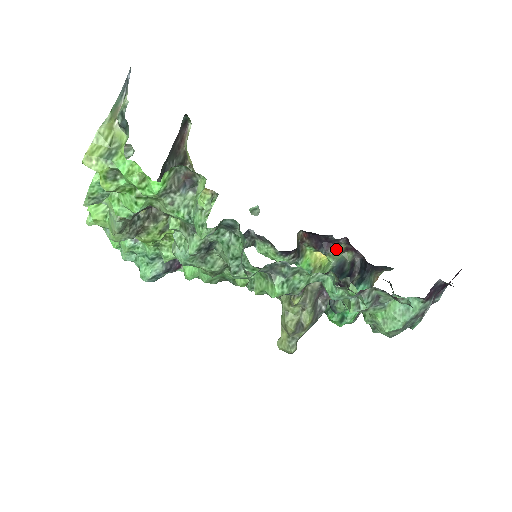
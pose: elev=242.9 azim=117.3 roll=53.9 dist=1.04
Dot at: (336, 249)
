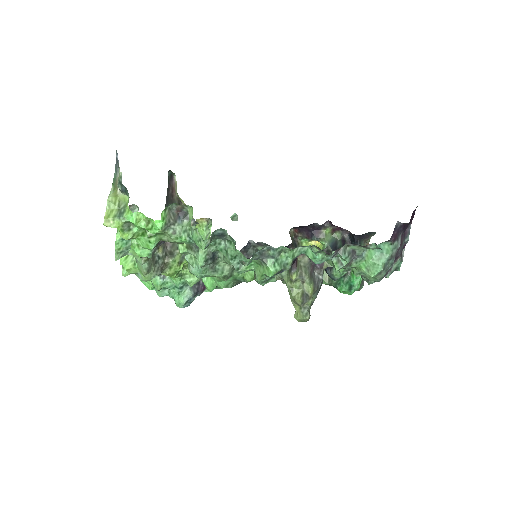
Dot at: (325, 233)
